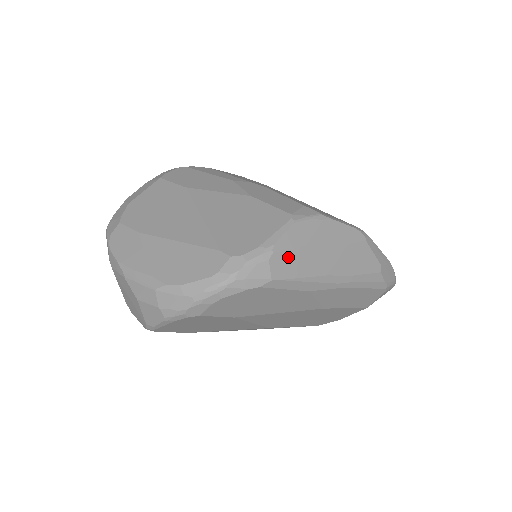
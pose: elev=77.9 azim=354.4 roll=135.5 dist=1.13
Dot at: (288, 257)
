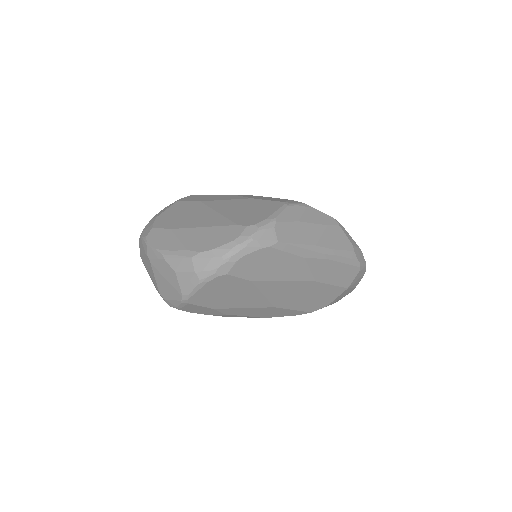
Dot at: (287, 227)
